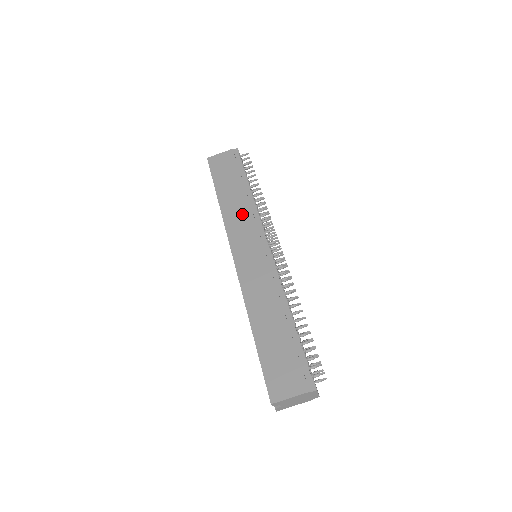
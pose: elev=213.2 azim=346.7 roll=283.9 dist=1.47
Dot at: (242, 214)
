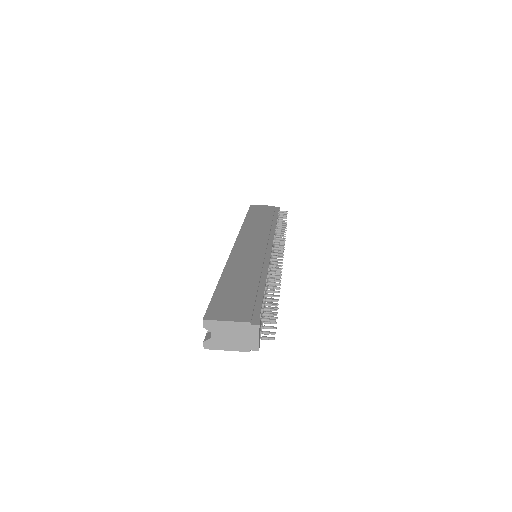
Dot at: (260, 229)
